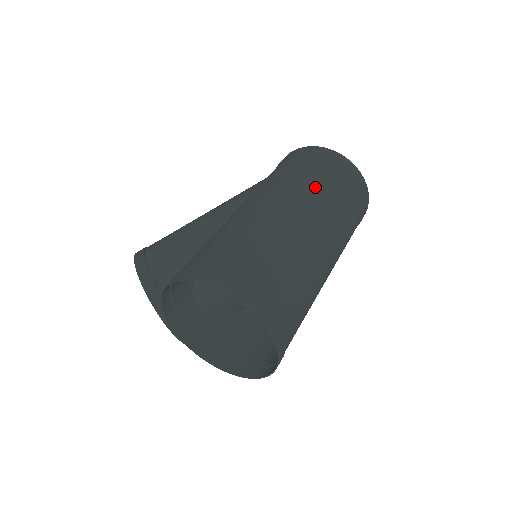
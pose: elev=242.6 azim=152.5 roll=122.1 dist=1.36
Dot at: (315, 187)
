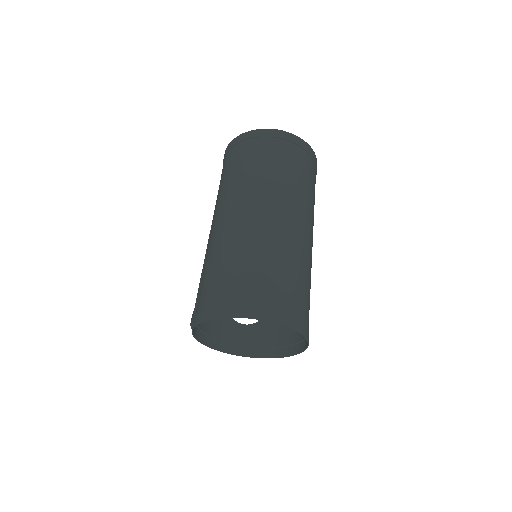
Dot at: (240, 179)
